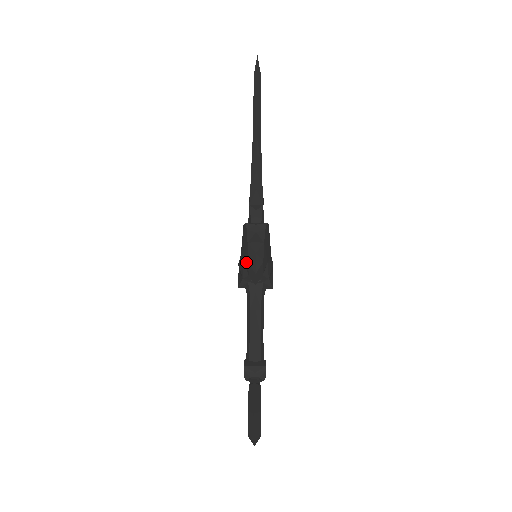
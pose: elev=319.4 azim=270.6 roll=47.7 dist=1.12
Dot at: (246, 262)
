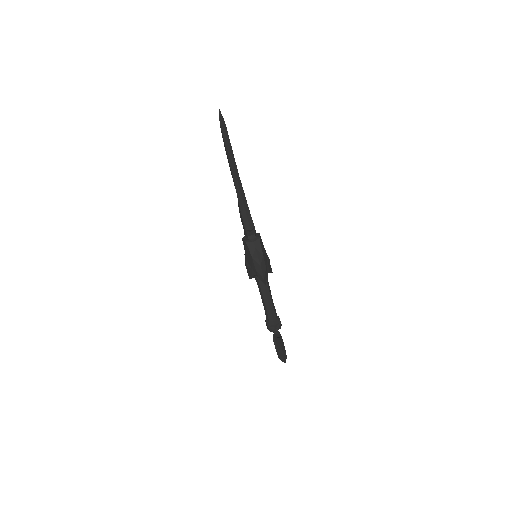
Dot at: (254, 270)
